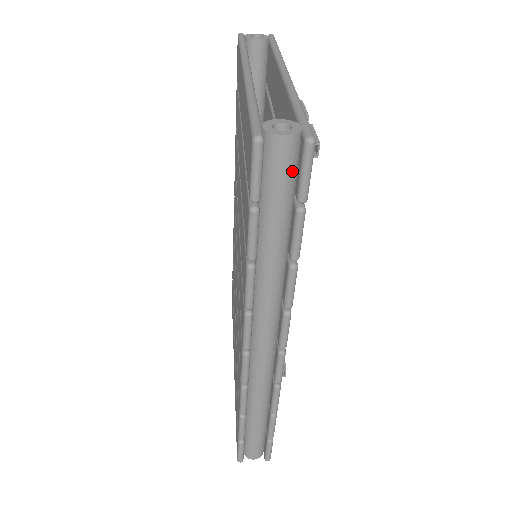
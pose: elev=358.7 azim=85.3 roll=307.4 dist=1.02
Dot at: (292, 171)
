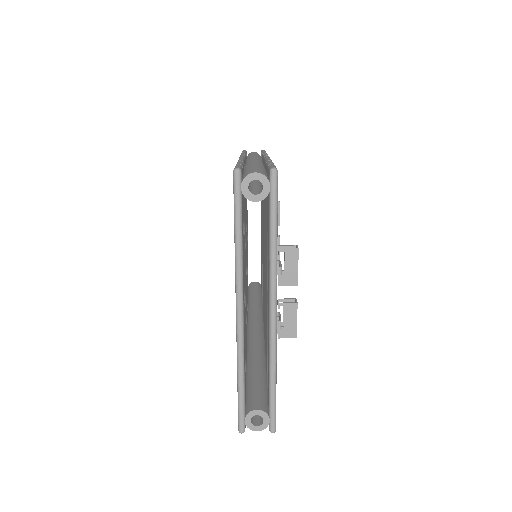
Dot at: occluded
